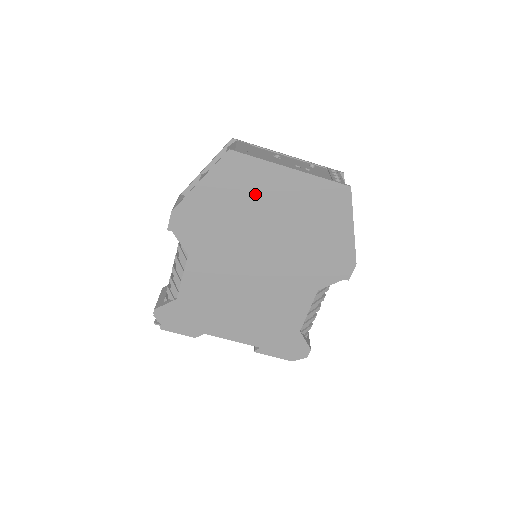
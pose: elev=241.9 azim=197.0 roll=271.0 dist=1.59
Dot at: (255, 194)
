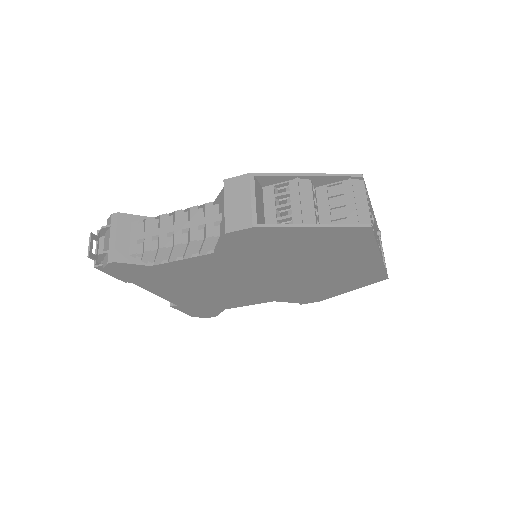
Dot at: (334, 253)
